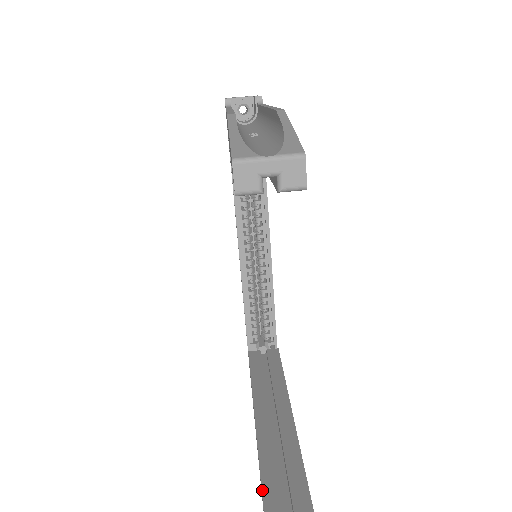
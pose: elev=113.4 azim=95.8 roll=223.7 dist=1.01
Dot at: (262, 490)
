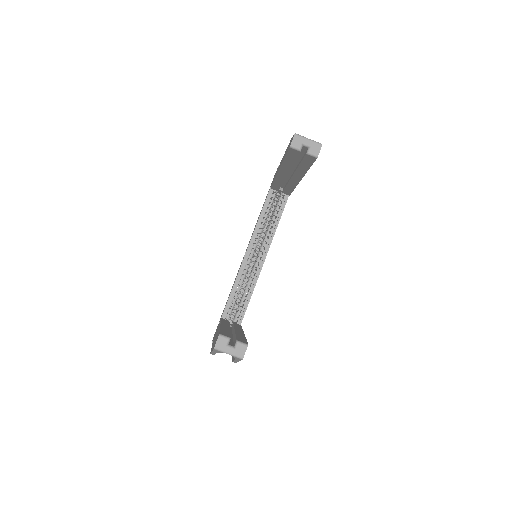
Dot at: (220, 330)
